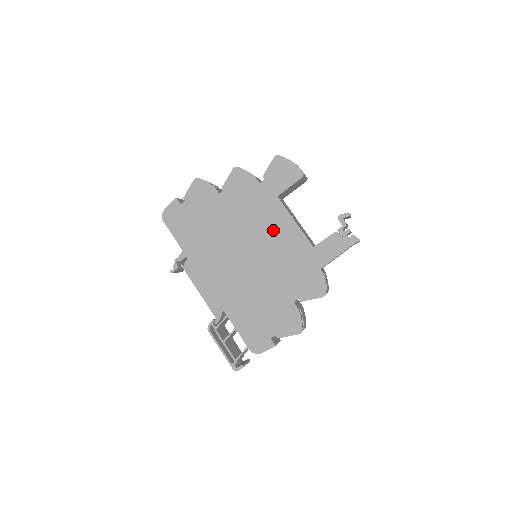
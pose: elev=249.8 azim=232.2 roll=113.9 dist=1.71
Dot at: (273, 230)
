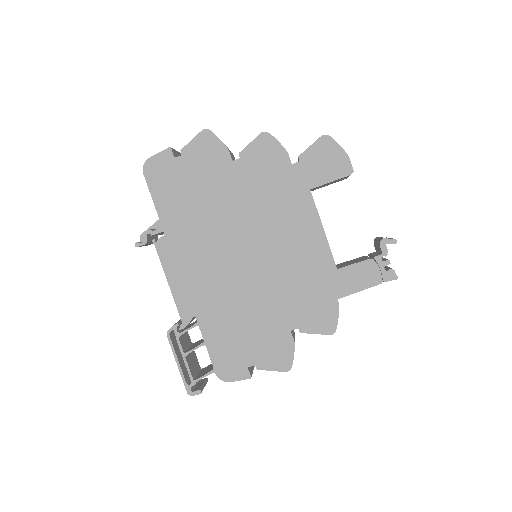
Dot at: (291, 232)
